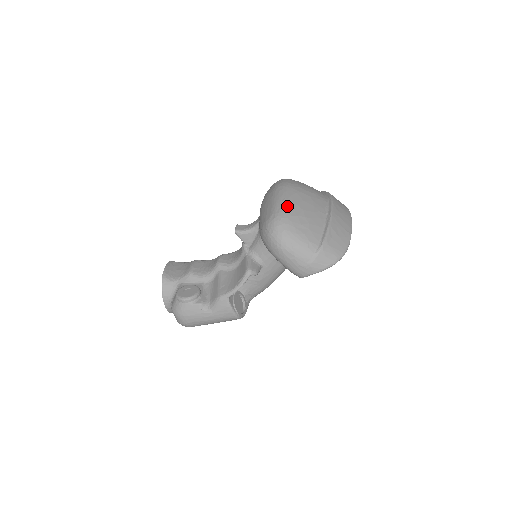
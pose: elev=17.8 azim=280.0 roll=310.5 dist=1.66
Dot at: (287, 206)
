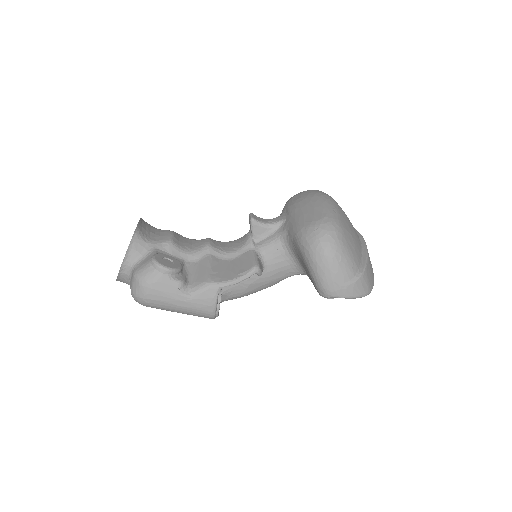
Dot at: (339, 216)
